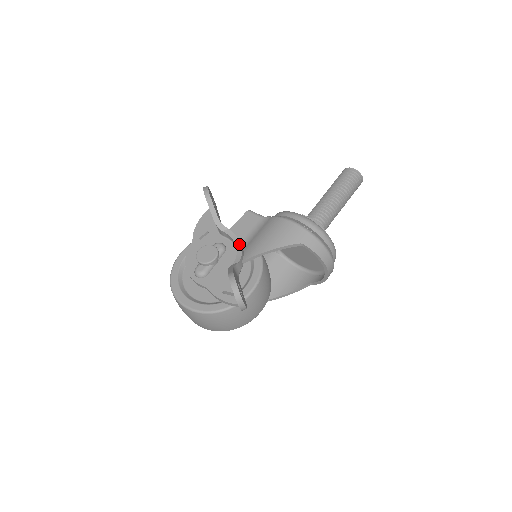
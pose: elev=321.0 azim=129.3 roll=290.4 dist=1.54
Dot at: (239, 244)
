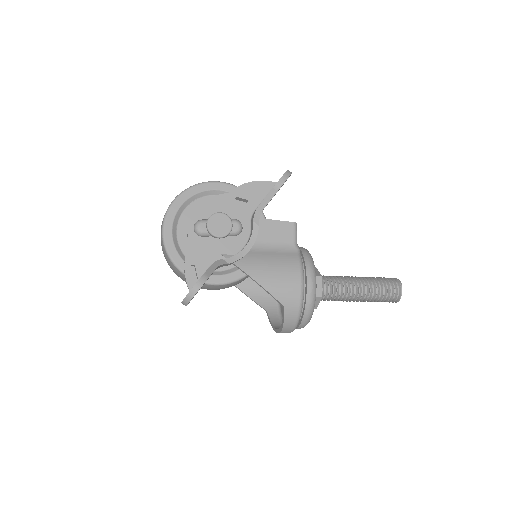
Dot at: (249, 248)
